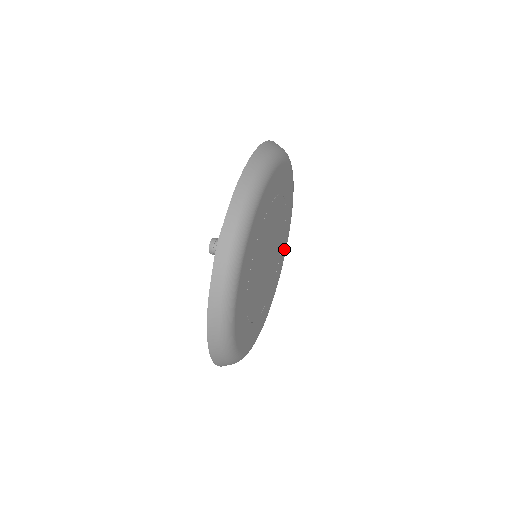
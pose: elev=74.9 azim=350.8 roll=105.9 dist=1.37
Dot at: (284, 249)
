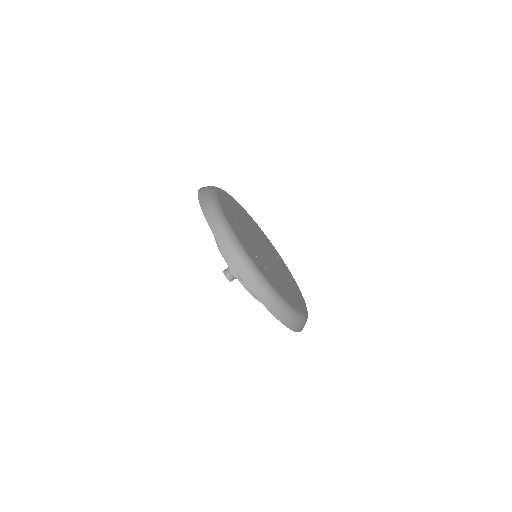
Dot at: (242, 210)
